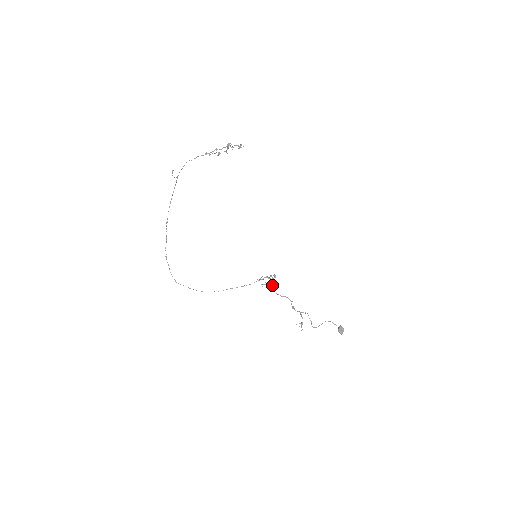
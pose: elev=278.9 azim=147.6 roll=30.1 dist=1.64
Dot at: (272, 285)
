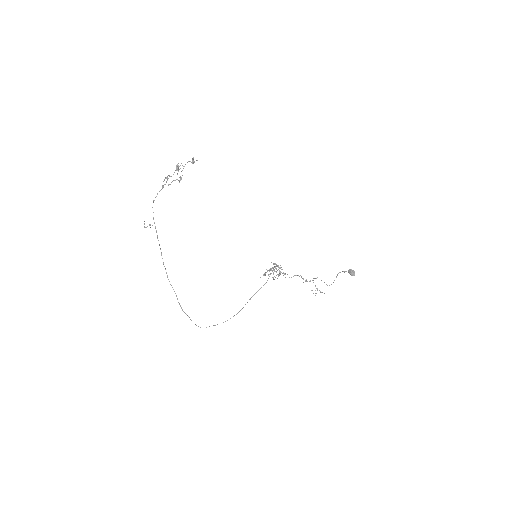
Dot at: (280, 273)
